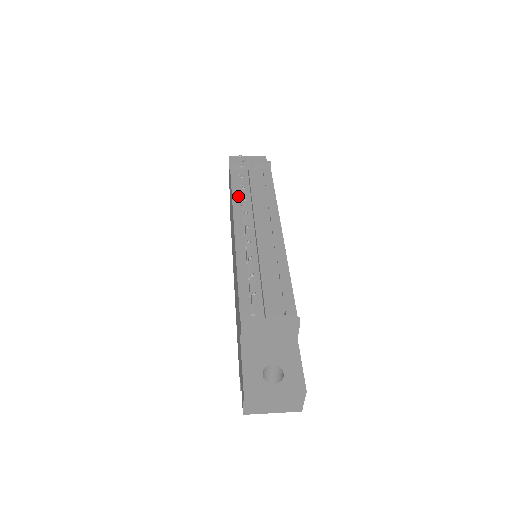
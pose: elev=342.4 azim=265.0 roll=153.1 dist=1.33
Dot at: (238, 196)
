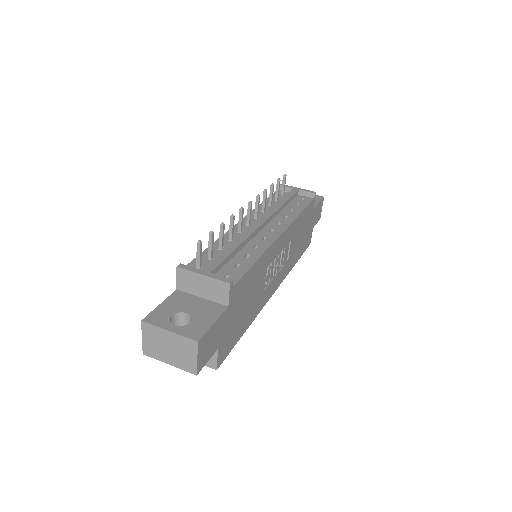
Dot at: (266, 204)
